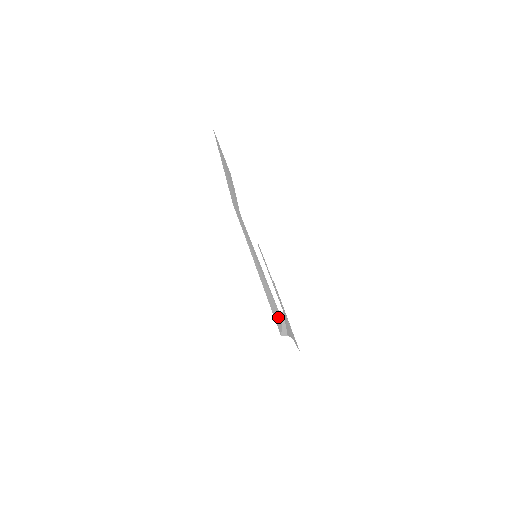
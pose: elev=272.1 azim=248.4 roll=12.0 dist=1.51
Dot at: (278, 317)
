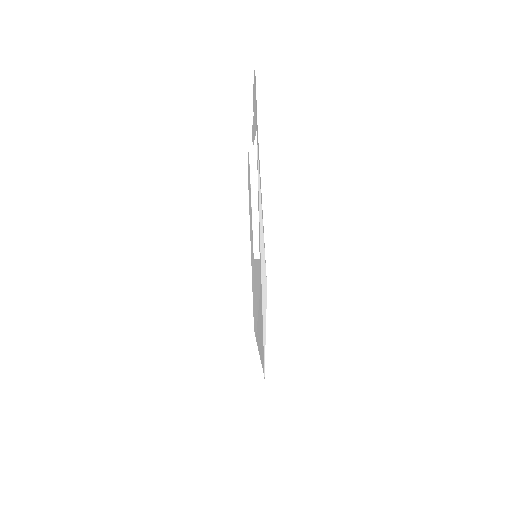
Dot at: occluded
